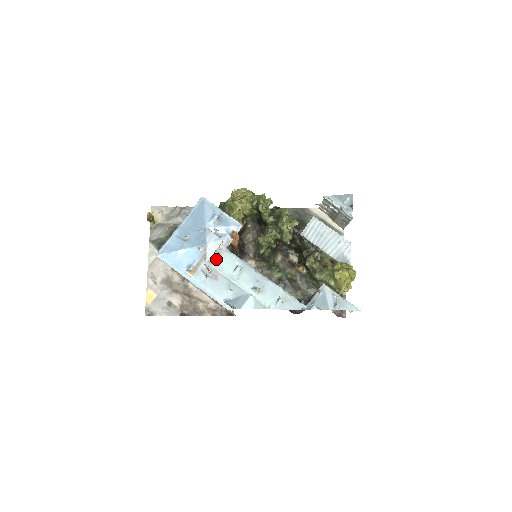
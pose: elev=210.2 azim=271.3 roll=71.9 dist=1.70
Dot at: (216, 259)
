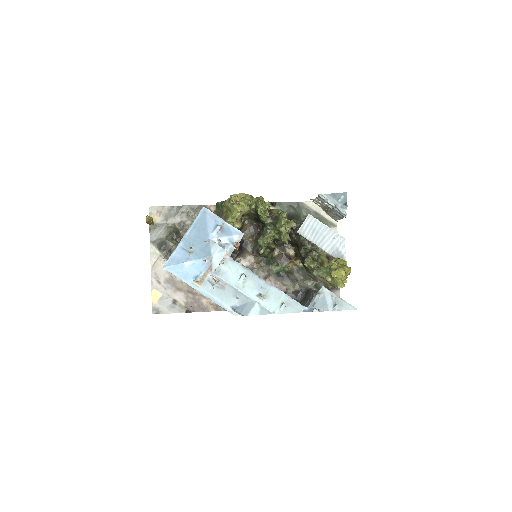
Dot at: (221, 269)
